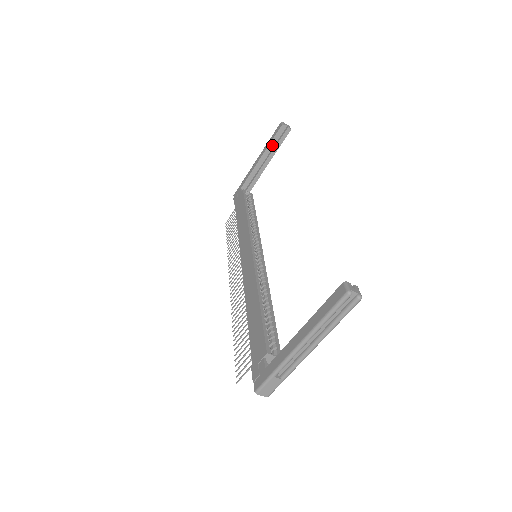
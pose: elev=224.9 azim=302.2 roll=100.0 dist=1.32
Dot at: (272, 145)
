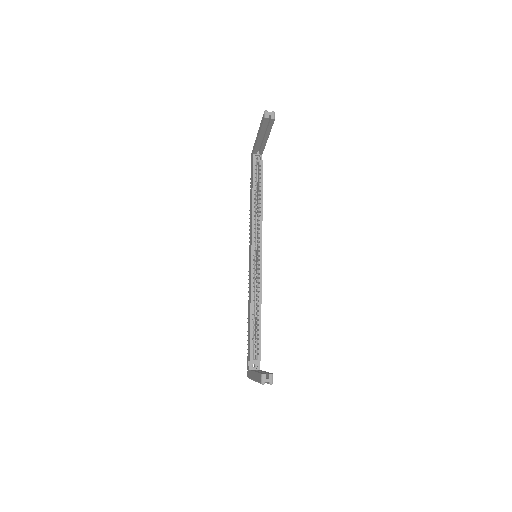
Dot at: (263, 130)
